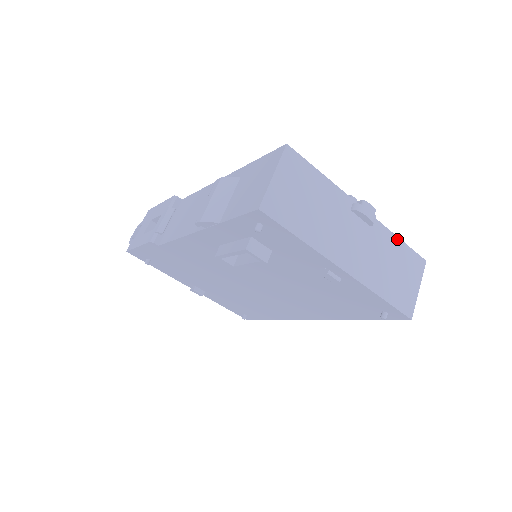
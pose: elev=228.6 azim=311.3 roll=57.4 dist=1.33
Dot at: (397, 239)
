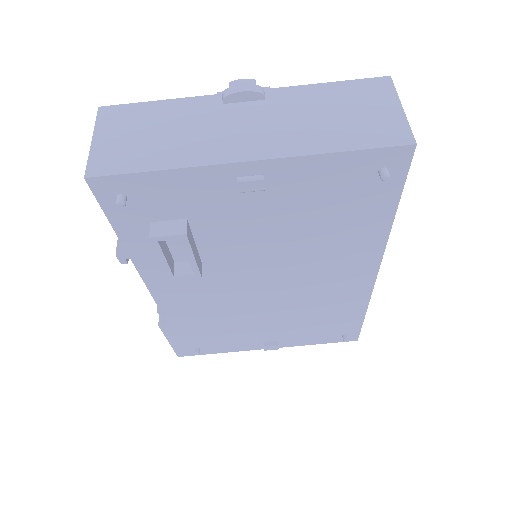
Dot at: (320, 86)
